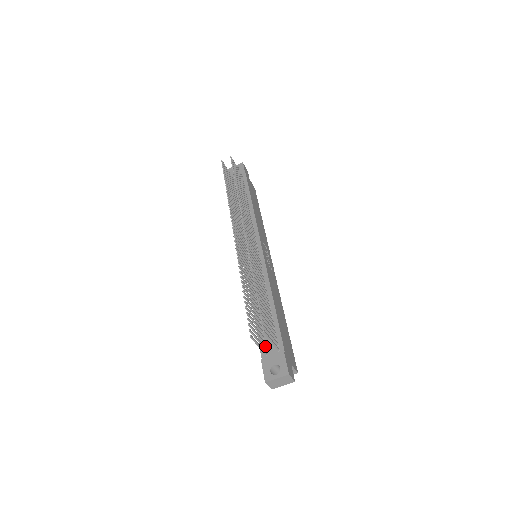
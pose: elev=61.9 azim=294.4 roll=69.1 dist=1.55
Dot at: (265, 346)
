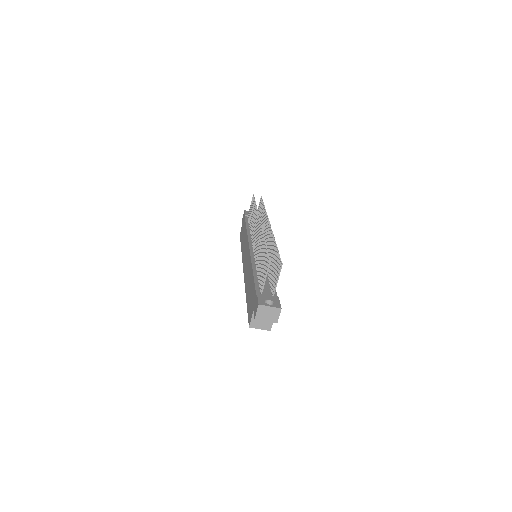
Dot at: occluded
